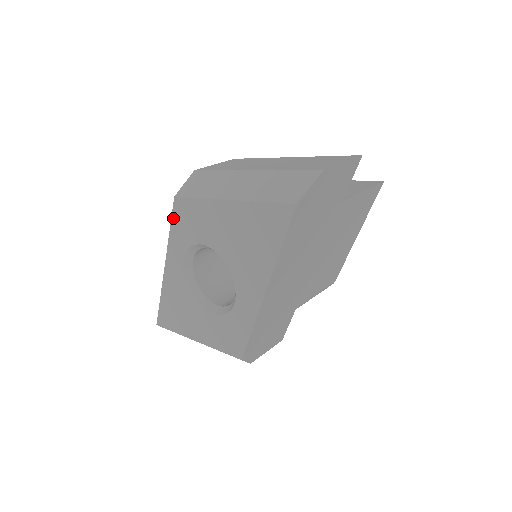
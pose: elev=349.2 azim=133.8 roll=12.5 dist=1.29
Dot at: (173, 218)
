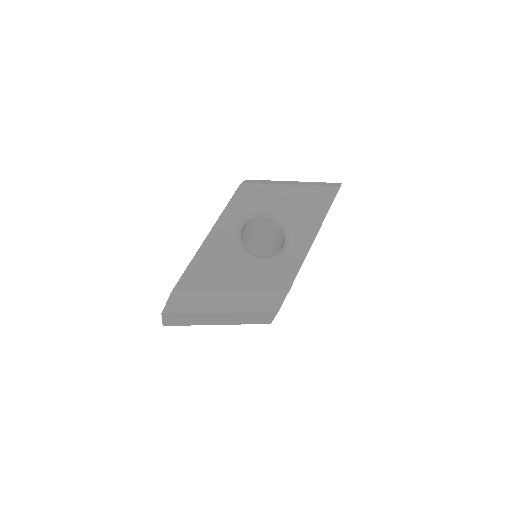
Dot at: (235, 196)
